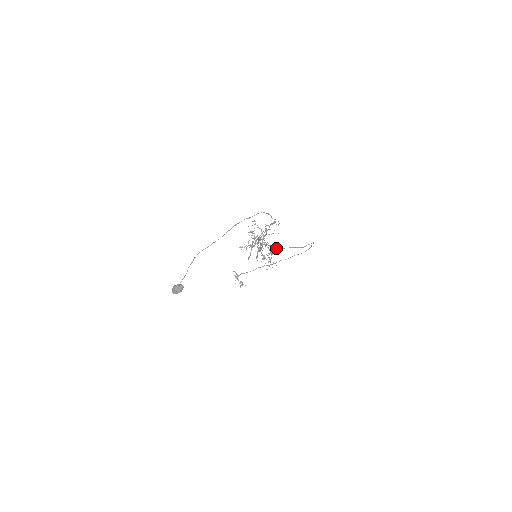
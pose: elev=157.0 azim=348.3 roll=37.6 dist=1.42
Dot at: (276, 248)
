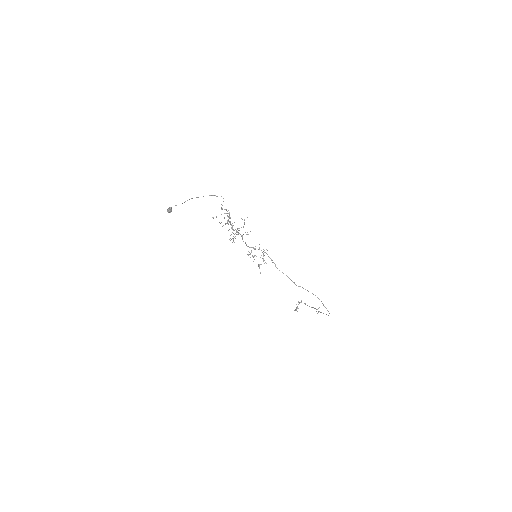
Dot at: (275, 265)
